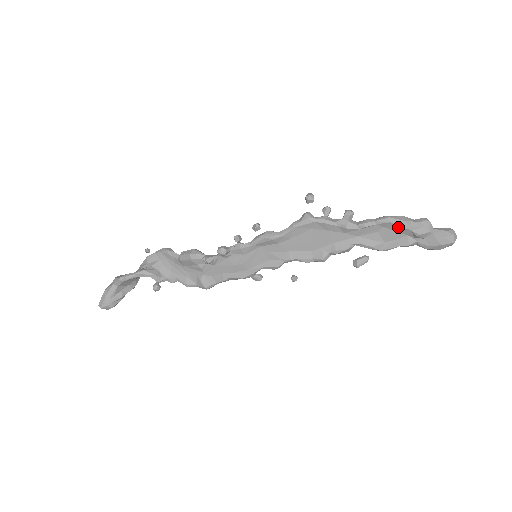
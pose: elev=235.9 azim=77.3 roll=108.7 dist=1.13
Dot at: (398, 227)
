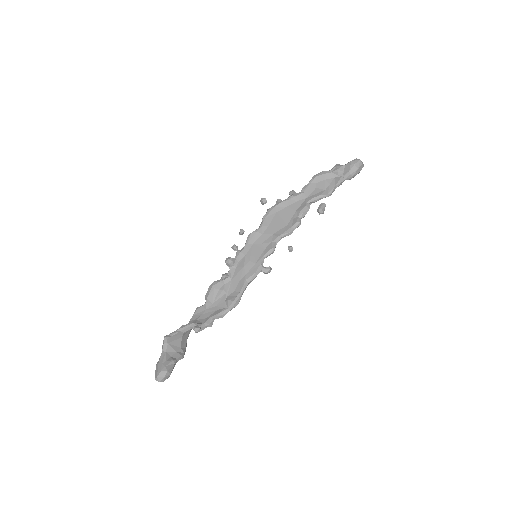
Dot at: (323, 176)
